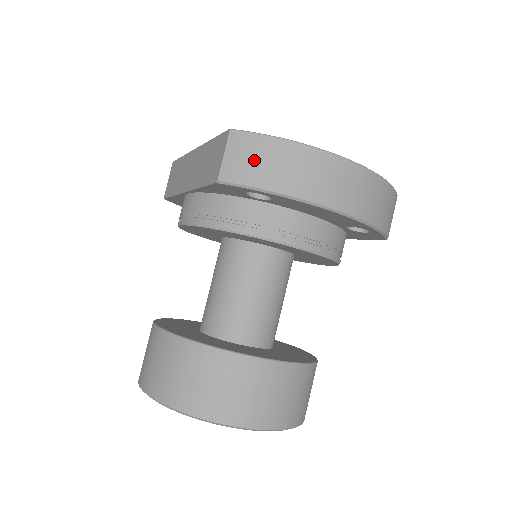
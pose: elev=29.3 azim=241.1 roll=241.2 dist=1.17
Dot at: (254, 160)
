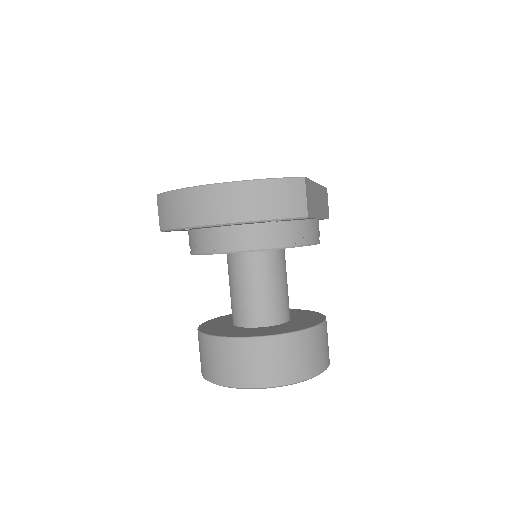
Dot at: (166, 211)
